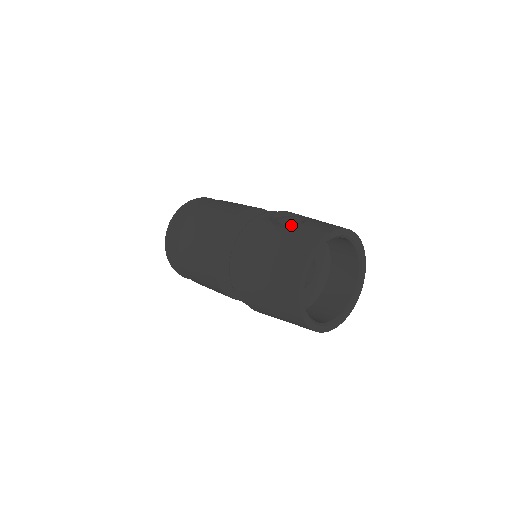
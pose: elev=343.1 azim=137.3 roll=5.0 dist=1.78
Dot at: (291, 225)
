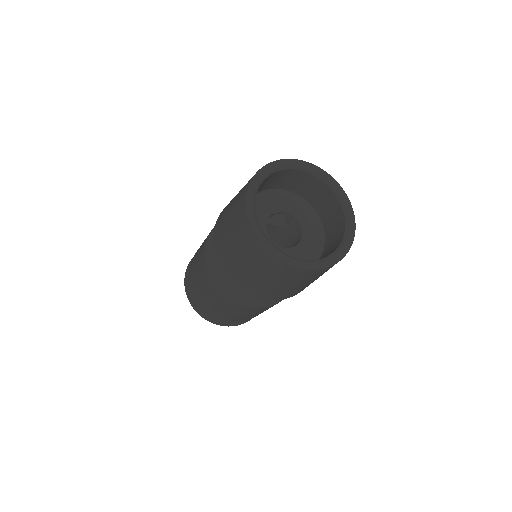
Dot at: occluded
